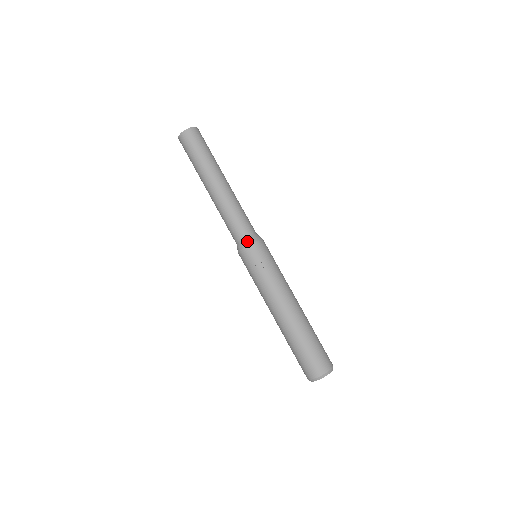
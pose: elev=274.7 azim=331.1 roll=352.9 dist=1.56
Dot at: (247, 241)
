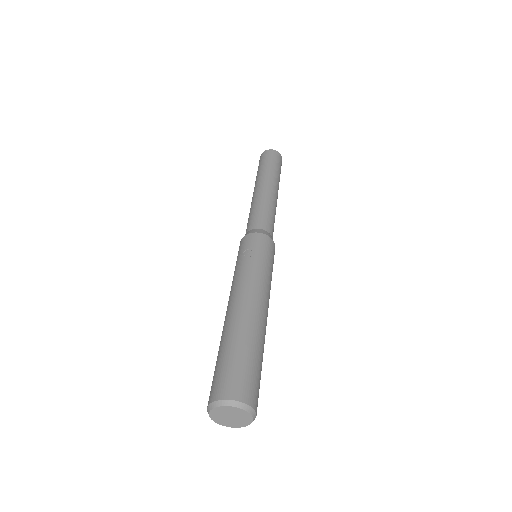
Dot at: (253, 230)
